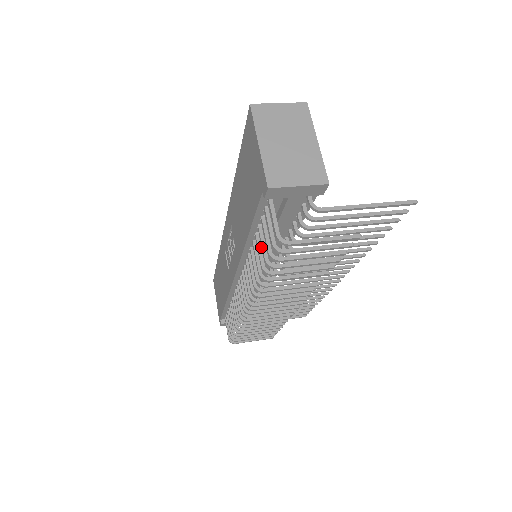
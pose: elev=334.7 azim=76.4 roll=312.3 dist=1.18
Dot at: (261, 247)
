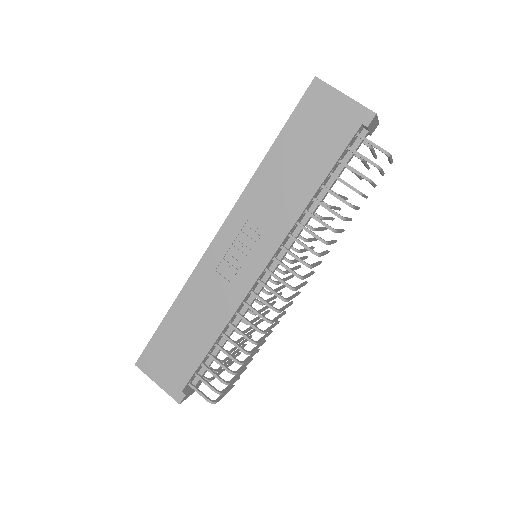
Dot at: (344, 184)
